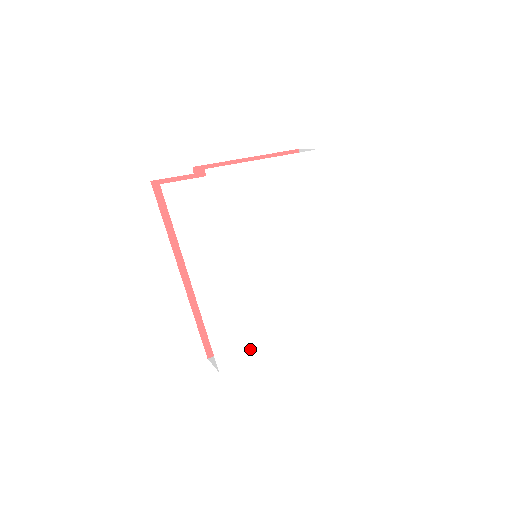
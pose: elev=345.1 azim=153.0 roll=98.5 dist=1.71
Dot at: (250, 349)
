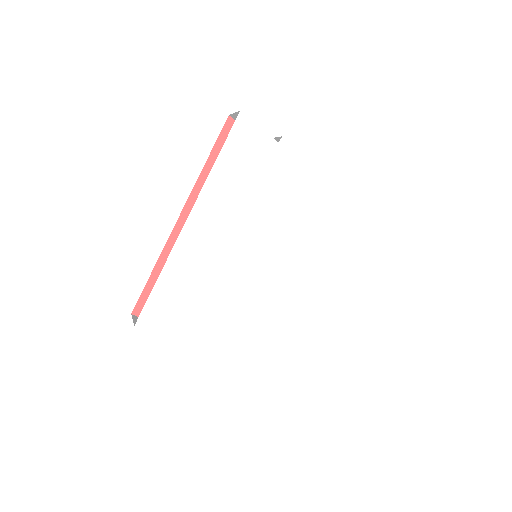
Dot at: (180, 332)
